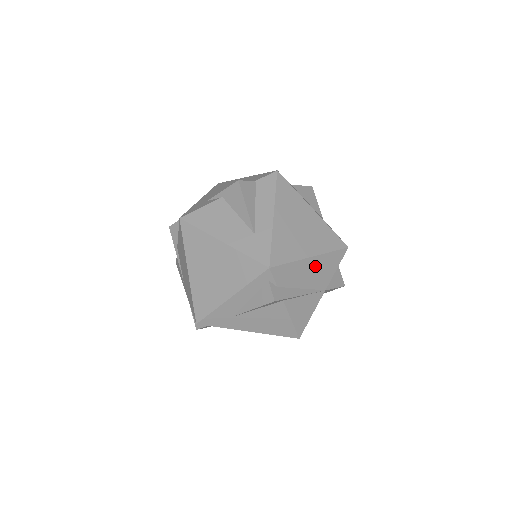
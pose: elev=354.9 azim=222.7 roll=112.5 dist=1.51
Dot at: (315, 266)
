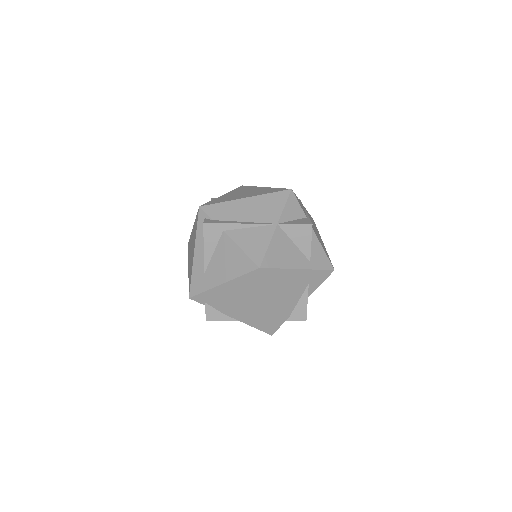
Dot at: (253, 205)
